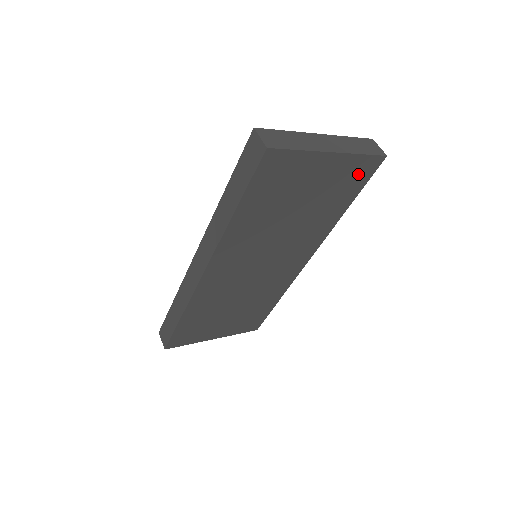
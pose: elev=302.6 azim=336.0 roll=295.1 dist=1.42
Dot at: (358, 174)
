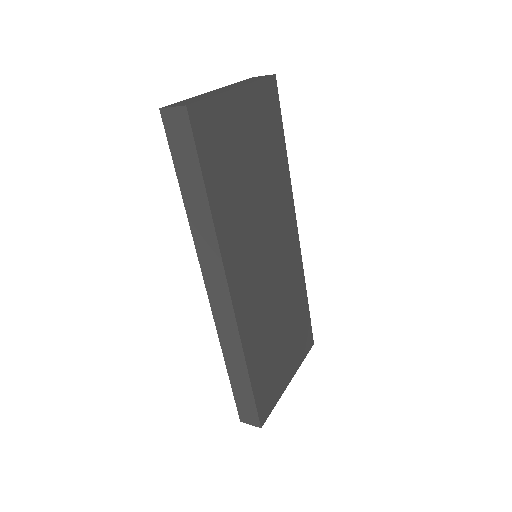
Dot at: (269, 105)
